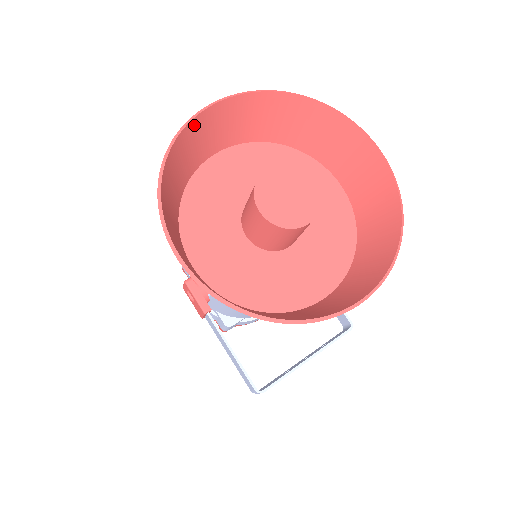
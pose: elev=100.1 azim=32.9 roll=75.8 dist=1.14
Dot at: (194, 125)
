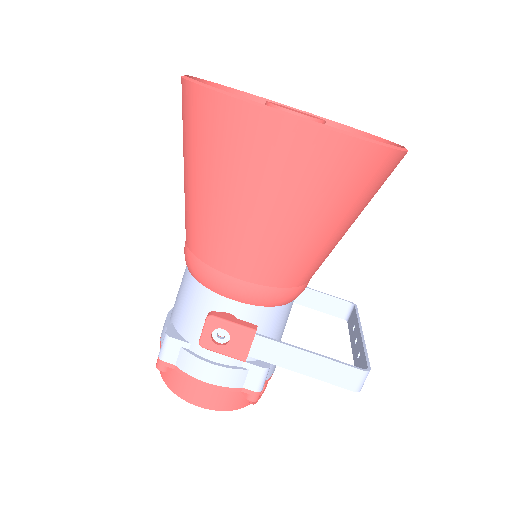
Dot at: occluded
